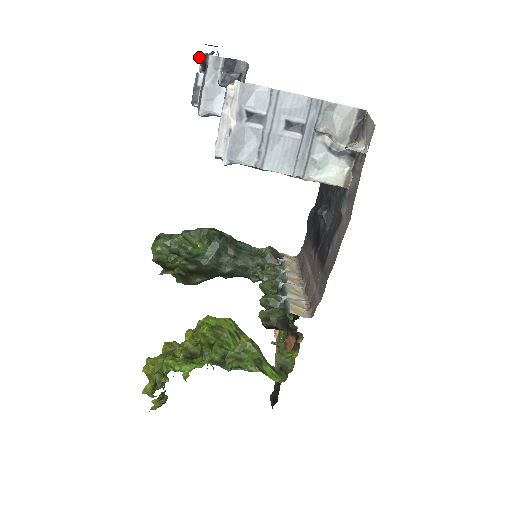
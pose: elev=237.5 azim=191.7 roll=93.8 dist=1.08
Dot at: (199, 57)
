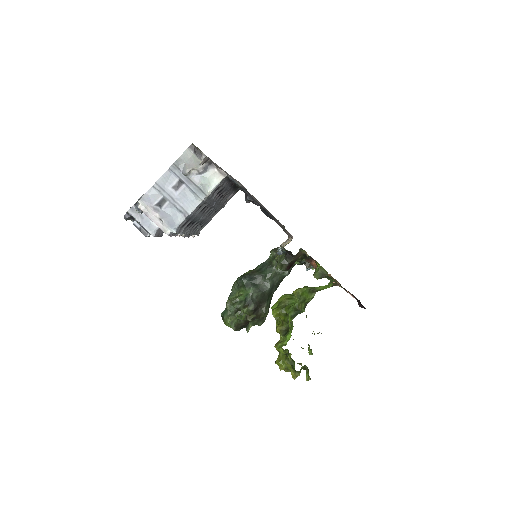
Dot at: (126, 218)
